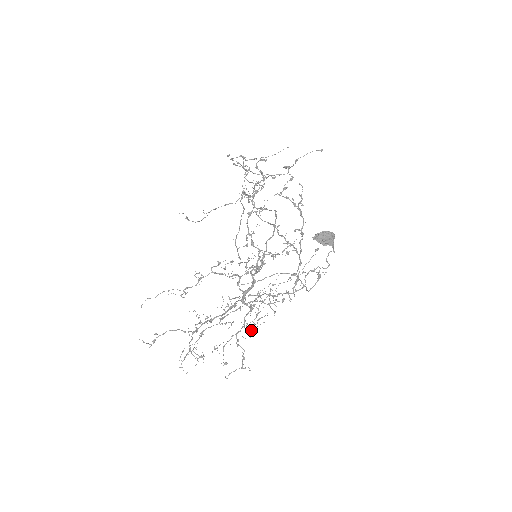
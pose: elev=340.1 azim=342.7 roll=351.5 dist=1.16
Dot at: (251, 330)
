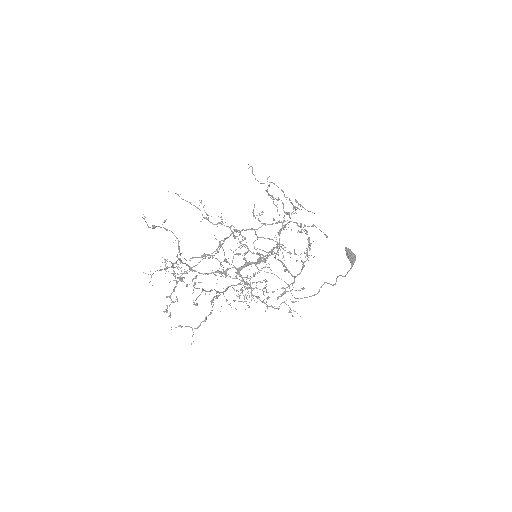
Dot at: occluded
